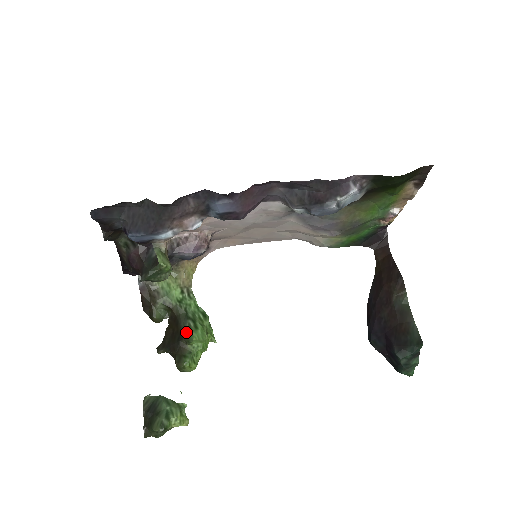
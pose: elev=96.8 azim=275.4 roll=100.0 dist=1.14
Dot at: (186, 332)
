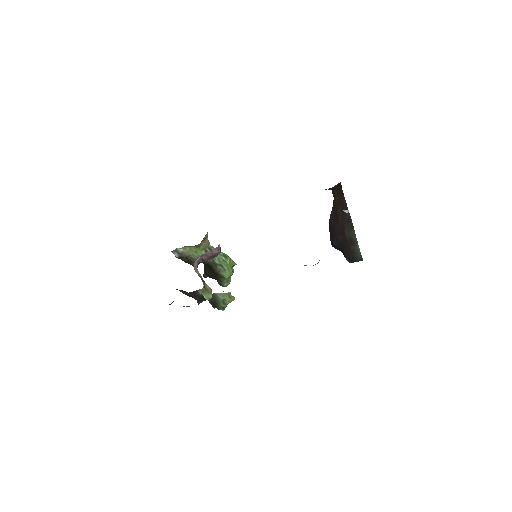
Dot at: (219, 274)
